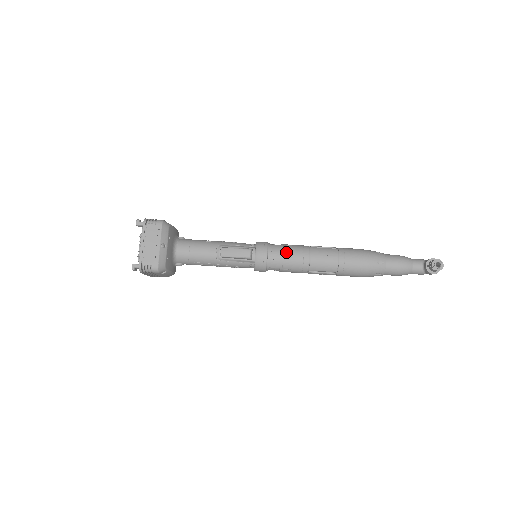
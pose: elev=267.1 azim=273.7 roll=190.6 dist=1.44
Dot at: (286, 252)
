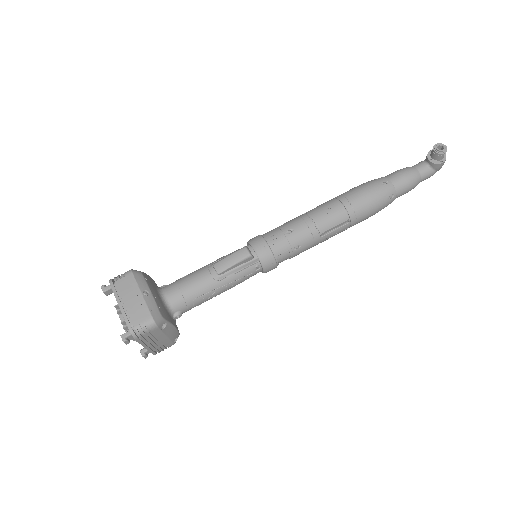
Dot at: (284, 229)
